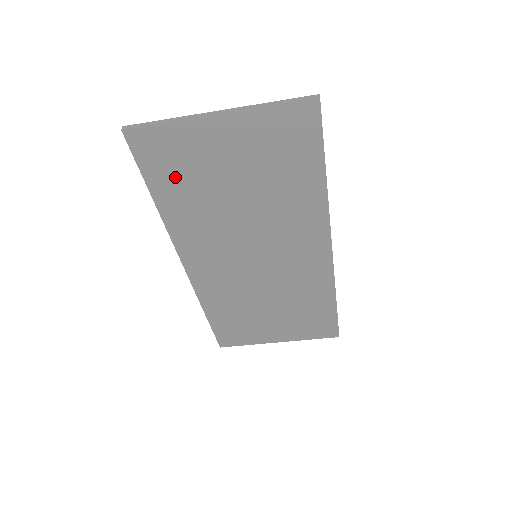
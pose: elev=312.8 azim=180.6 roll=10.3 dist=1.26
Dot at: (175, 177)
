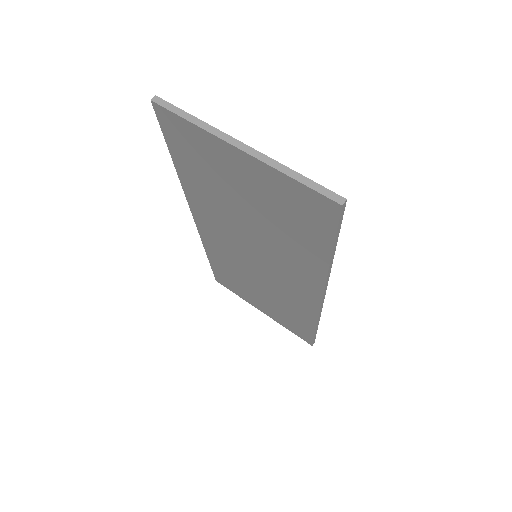
Dot at: (194, 163)
